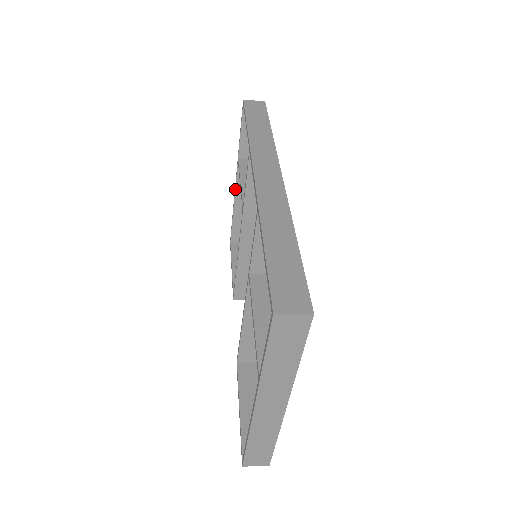
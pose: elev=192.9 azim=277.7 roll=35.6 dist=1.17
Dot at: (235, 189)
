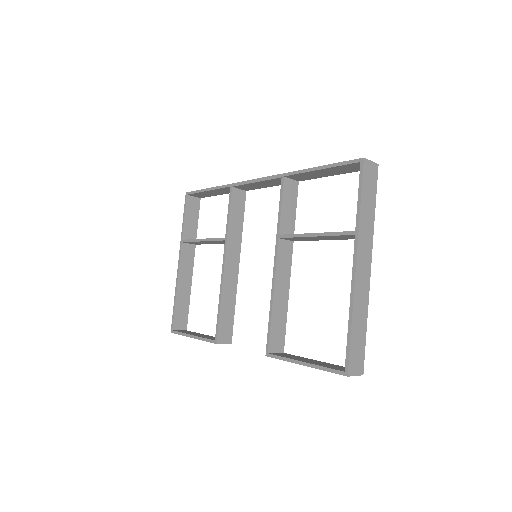
Dot at: (178, 270)
